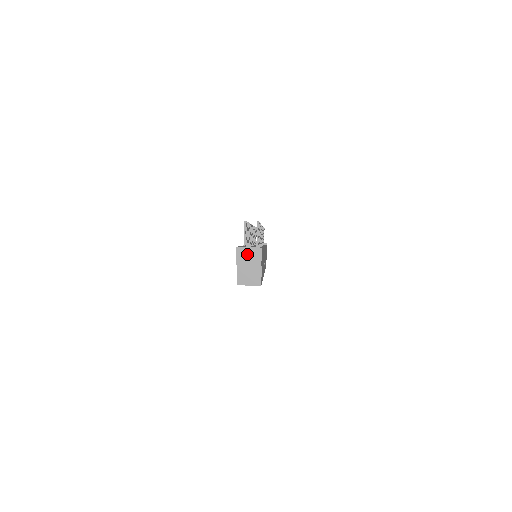
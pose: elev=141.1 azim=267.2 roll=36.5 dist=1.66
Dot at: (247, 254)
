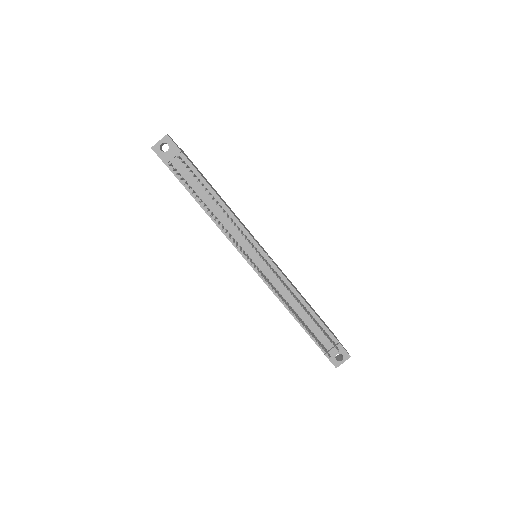
Dot at: (341, 361)
